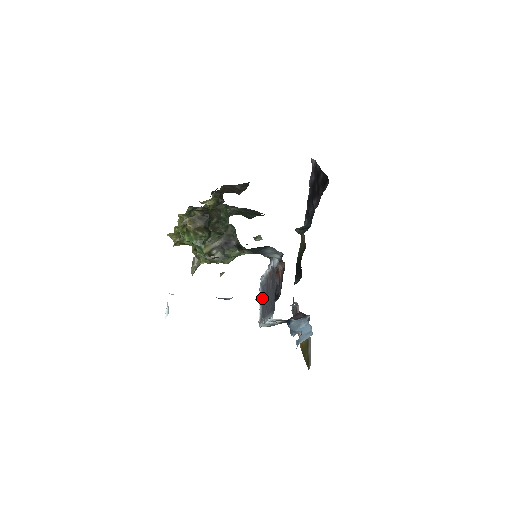
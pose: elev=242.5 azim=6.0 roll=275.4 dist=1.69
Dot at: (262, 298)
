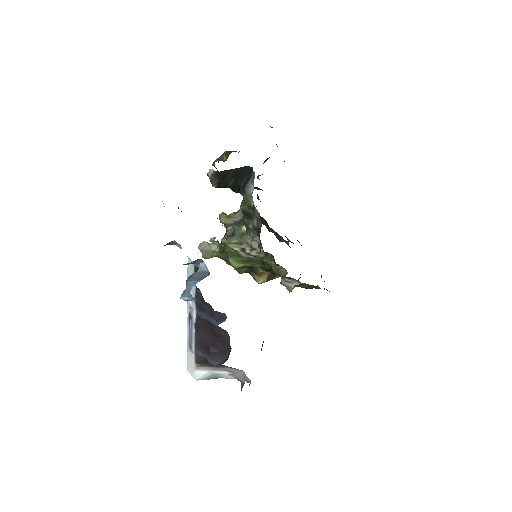
Dot at: occluded
